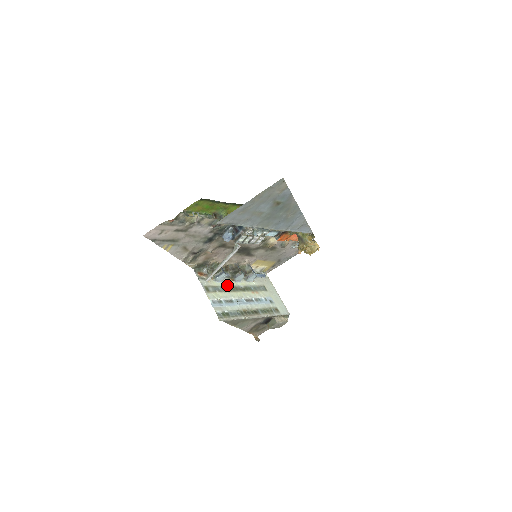
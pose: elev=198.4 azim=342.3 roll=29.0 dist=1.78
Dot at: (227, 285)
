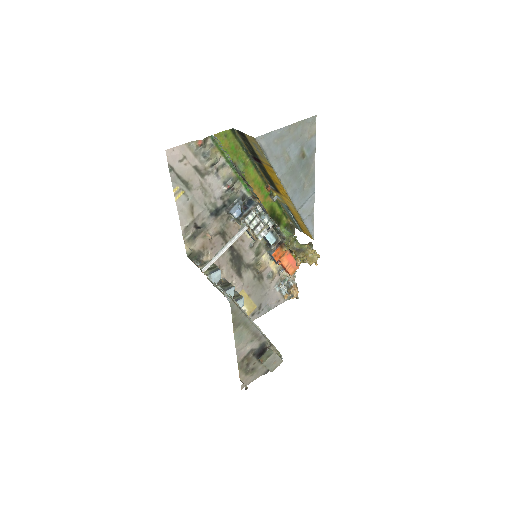
Dot at: (220, 291)
